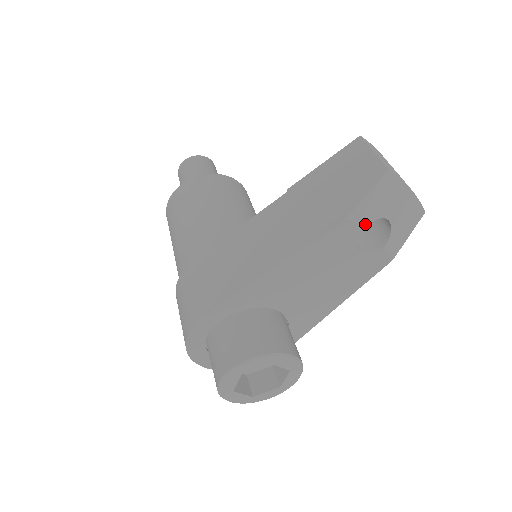
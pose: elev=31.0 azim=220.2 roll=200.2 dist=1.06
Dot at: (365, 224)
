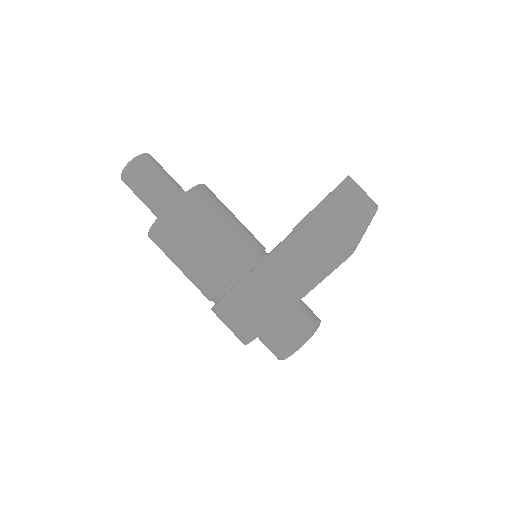
Dot at: occluded
